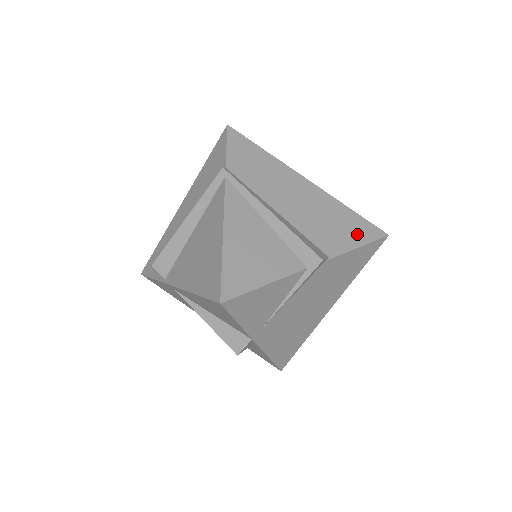
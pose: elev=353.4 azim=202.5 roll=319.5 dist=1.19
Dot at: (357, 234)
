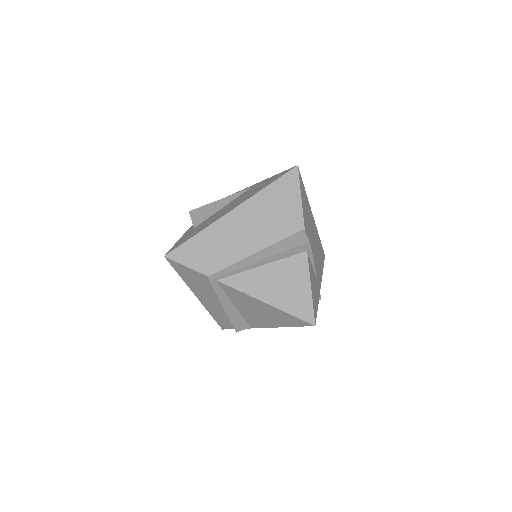
Dot at: (290, 194)
